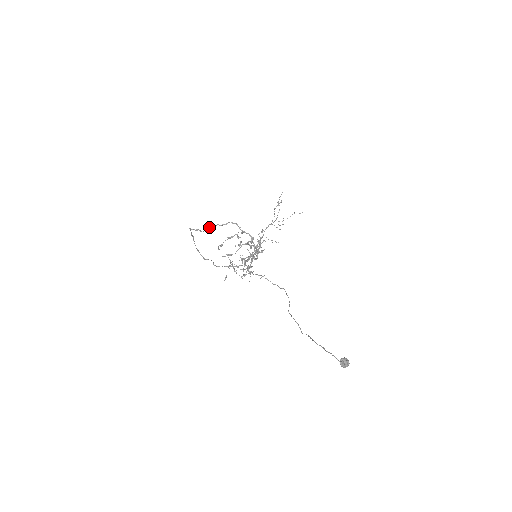
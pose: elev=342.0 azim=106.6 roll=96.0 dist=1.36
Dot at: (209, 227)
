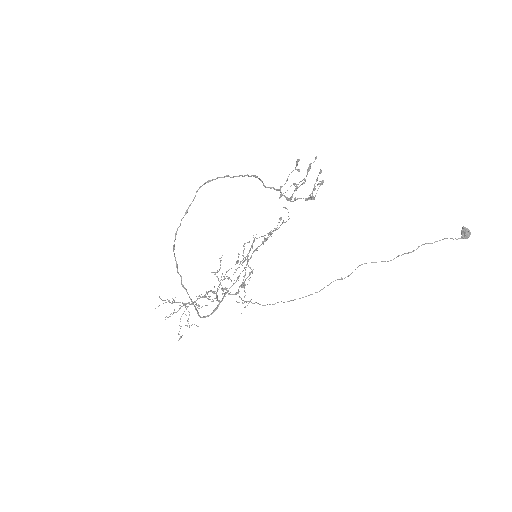
Dot at: occluded
